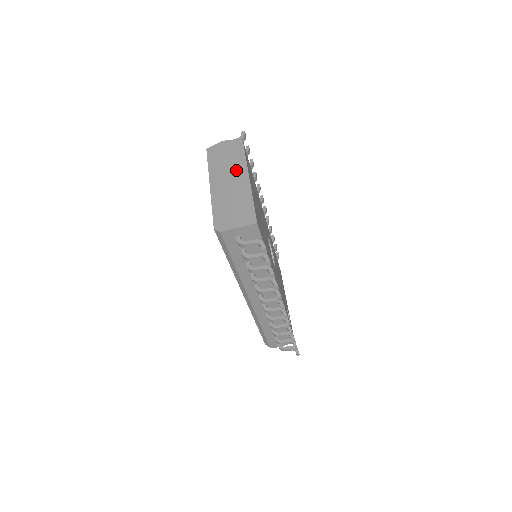
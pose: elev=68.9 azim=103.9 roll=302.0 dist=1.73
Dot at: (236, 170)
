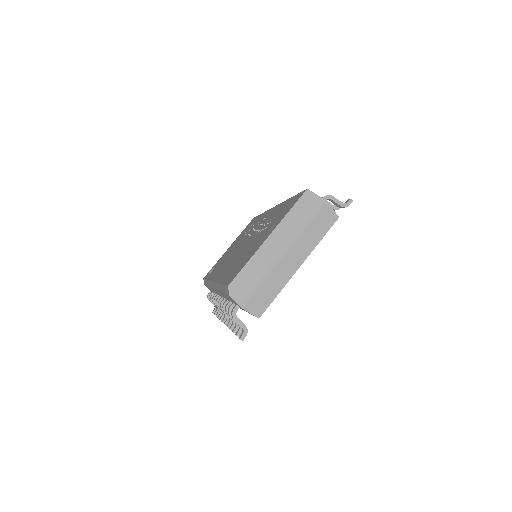
Dot at: (300, 247)
